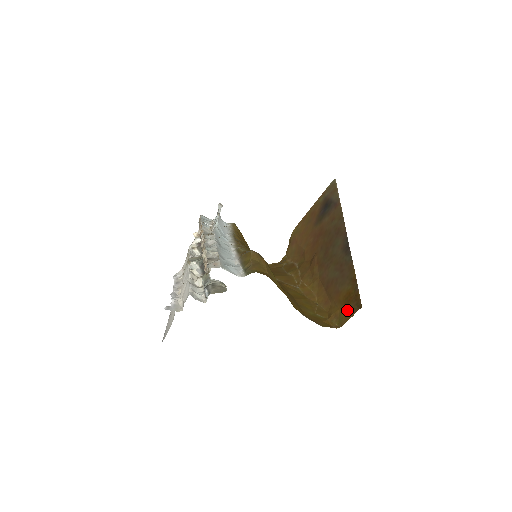
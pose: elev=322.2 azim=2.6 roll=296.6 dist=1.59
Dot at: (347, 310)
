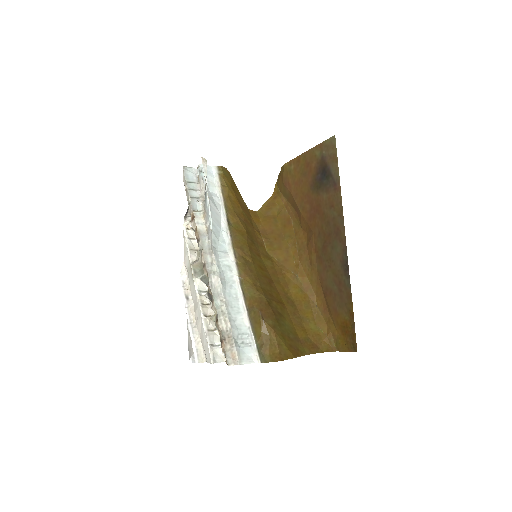
Dot at: (344, 341)
